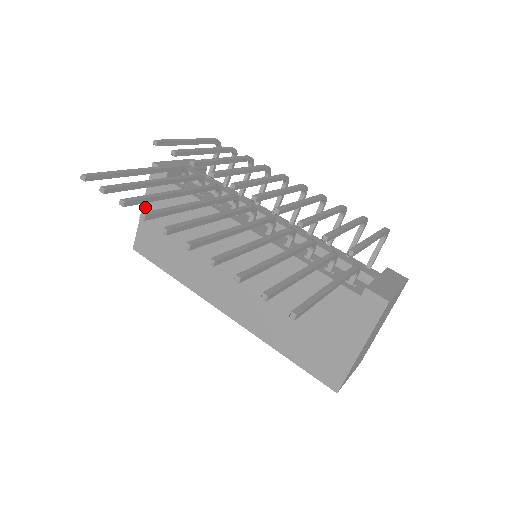
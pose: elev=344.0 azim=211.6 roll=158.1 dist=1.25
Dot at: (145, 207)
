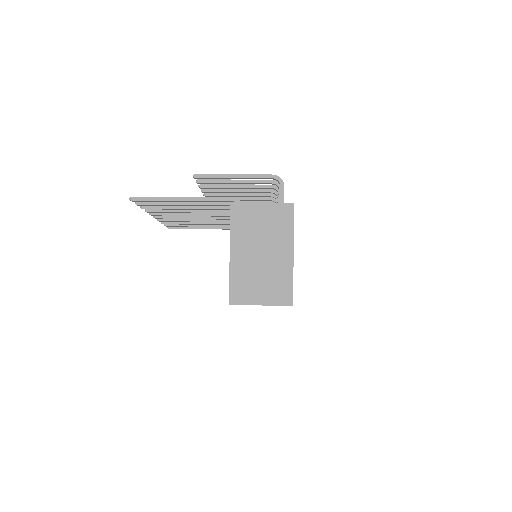
Dot at: occluded
